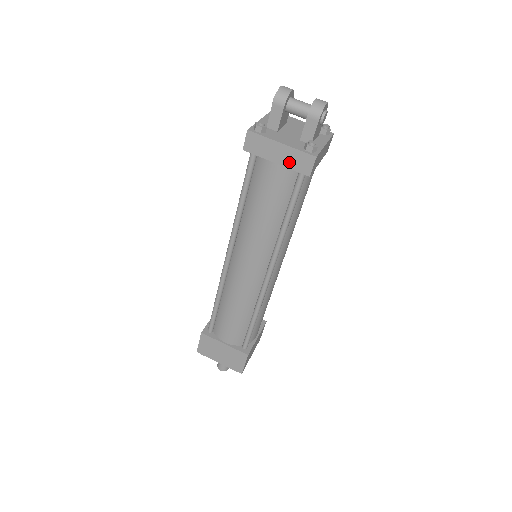
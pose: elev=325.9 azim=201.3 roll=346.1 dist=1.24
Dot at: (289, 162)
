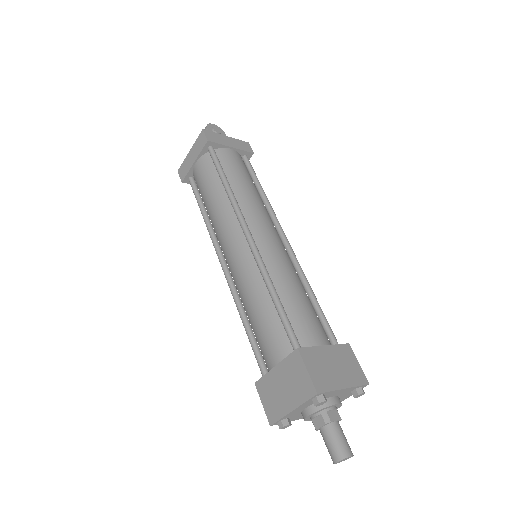
Dot at: (197, 152)
